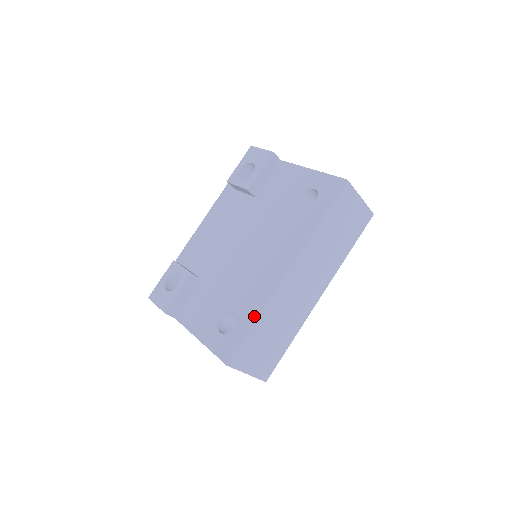
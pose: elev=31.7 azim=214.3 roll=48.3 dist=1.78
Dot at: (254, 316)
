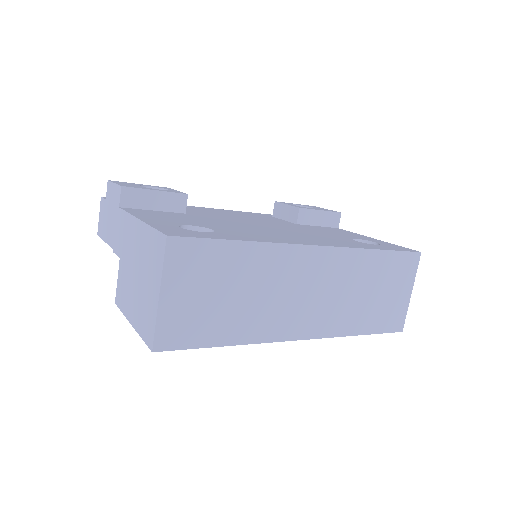
Dot at: (246, 239)
